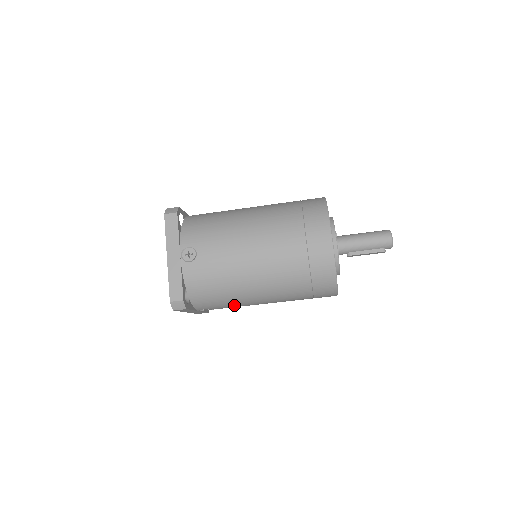
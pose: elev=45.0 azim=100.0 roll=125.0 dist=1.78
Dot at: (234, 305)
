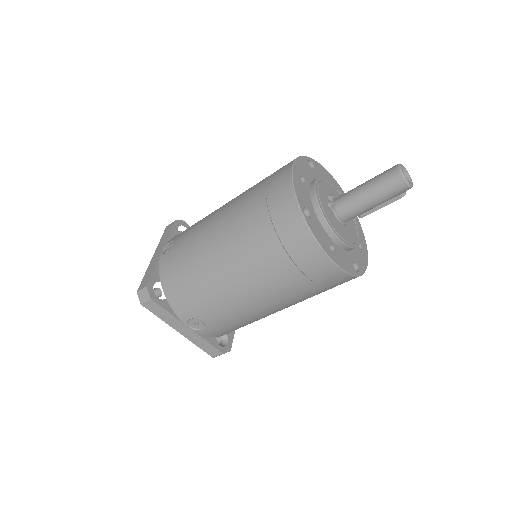
Dot at: occluded
